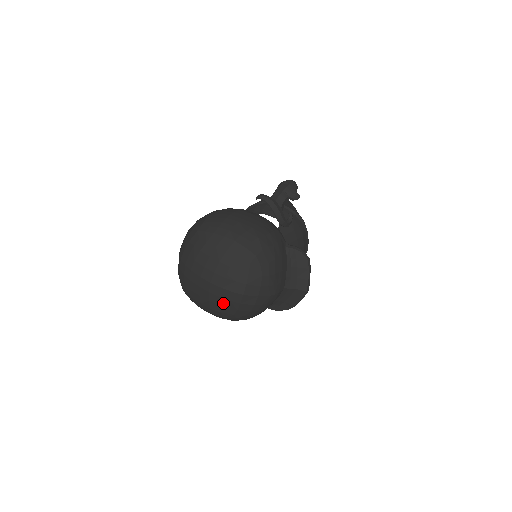
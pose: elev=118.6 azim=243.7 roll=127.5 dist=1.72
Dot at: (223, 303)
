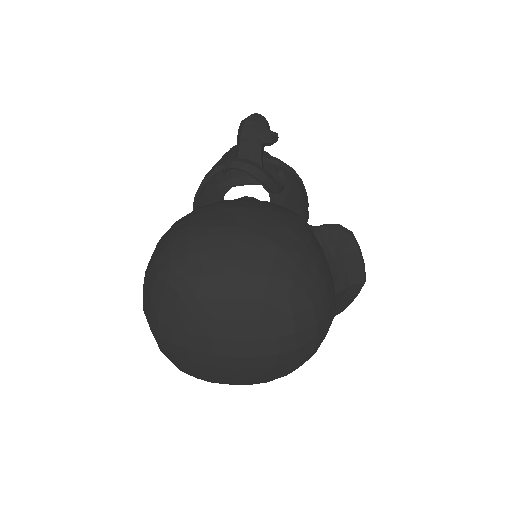
Dot at: (264, 373)
